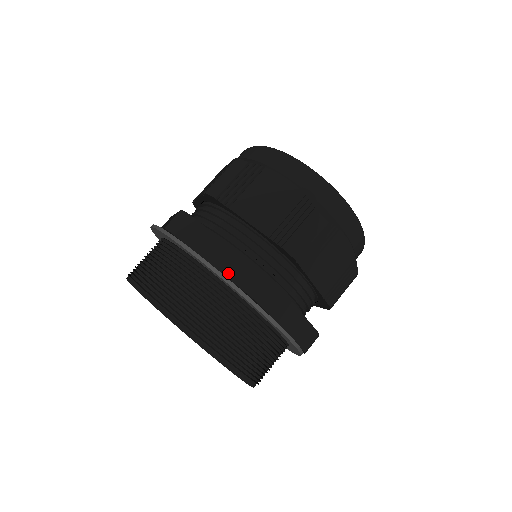
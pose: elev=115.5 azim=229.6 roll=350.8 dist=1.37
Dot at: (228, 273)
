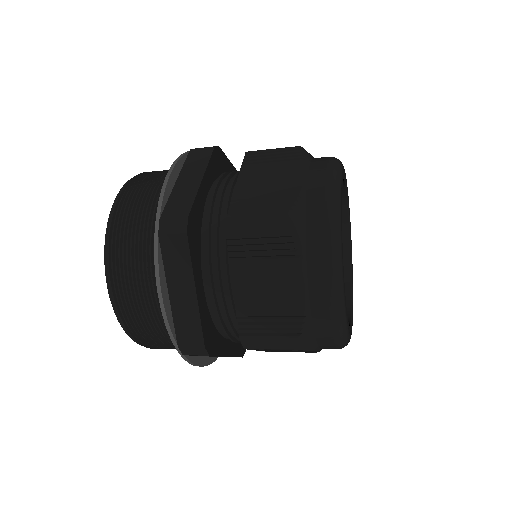
Dot at: (174, 196)
